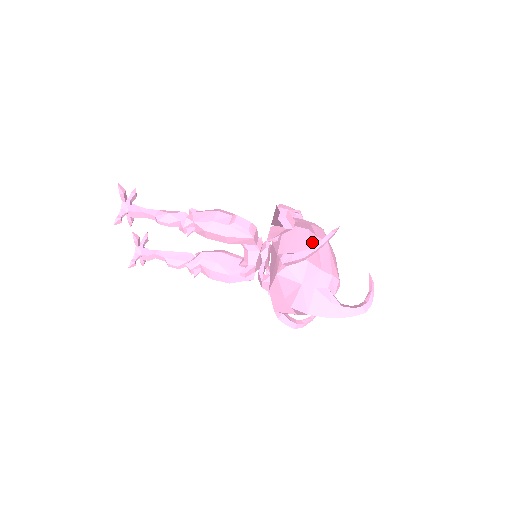
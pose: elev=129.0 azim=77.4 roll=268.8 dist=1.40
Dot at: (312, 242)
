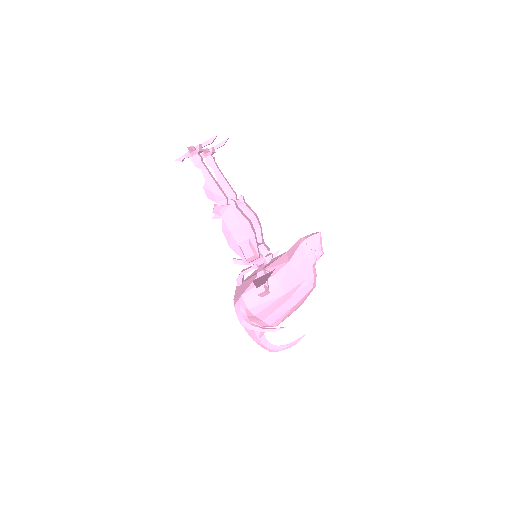
Dot at: (277, 303)
